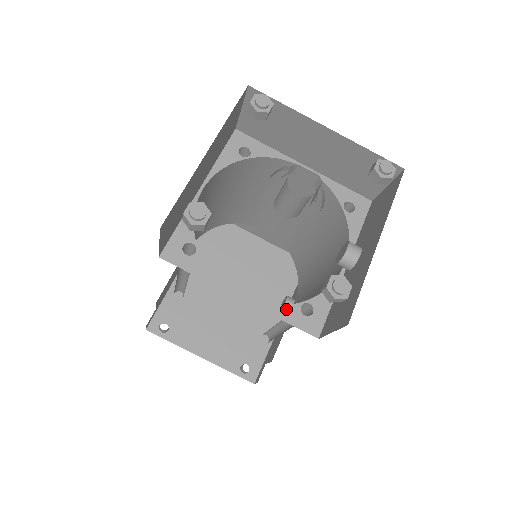
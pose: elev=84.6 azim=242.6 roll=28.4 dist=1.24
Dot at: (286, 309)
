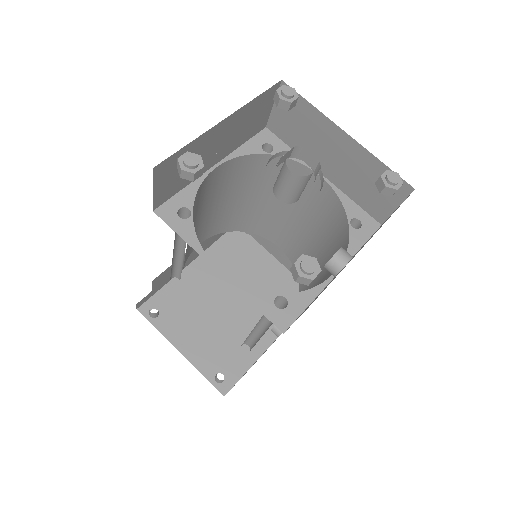
Dot at: (259, 295)
